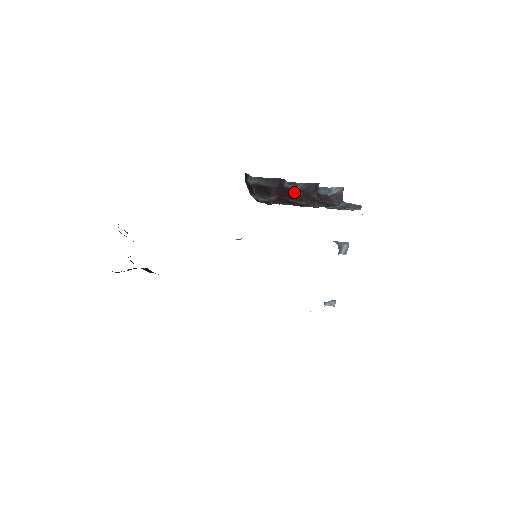
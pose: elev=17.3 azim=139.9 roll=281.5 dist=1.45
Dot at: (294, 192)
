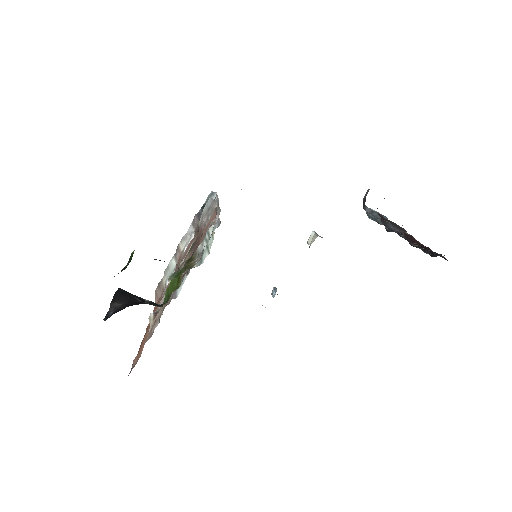
Dot at: occluded
